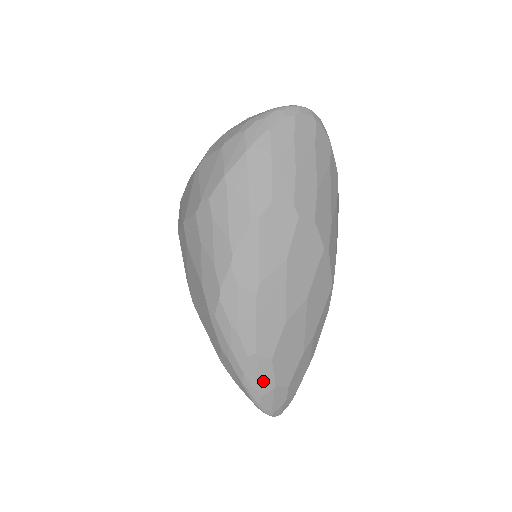
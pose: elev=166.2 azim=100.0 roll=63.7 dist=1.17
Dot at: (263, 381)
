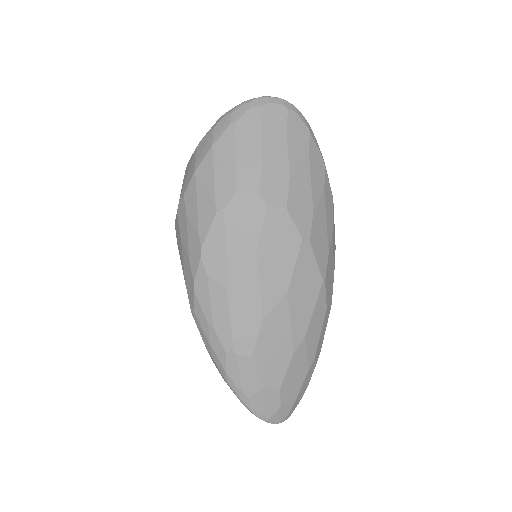
Dot at: (247, 381)
